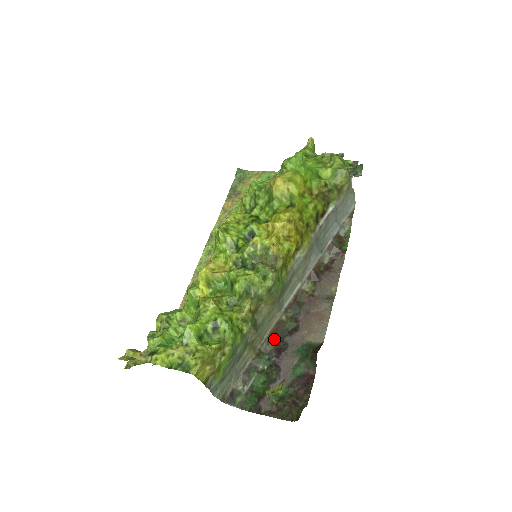
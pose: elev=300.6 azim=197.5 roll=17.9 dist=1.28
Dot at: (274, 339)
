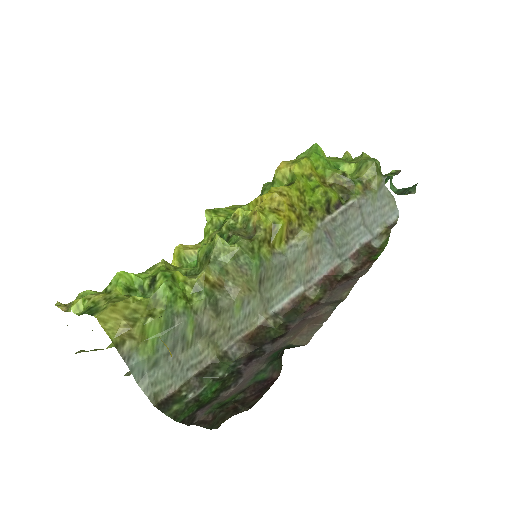
Dot at: (250, 344)
